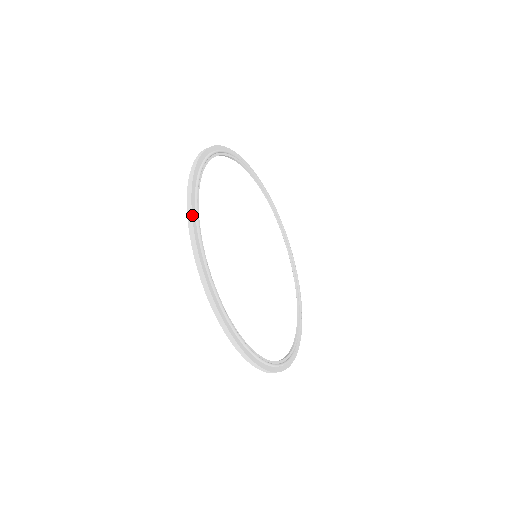
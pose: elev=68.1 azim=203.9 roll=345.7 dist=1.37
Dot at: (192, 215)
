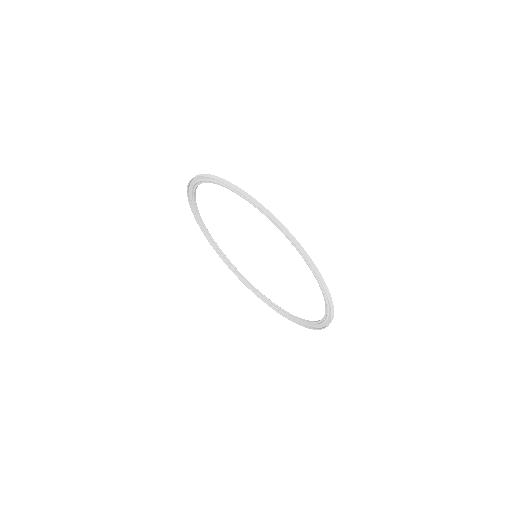
Dot at: (239, 188)
